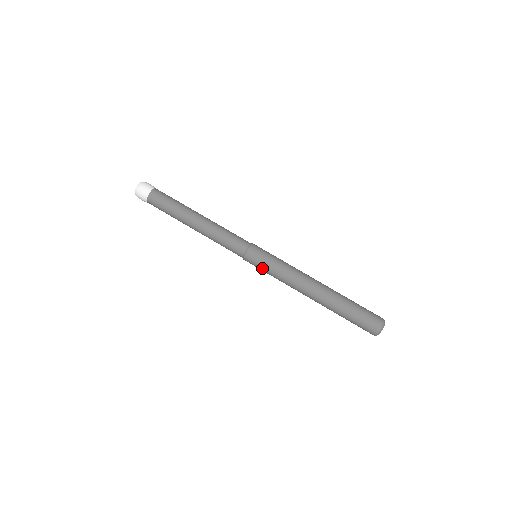
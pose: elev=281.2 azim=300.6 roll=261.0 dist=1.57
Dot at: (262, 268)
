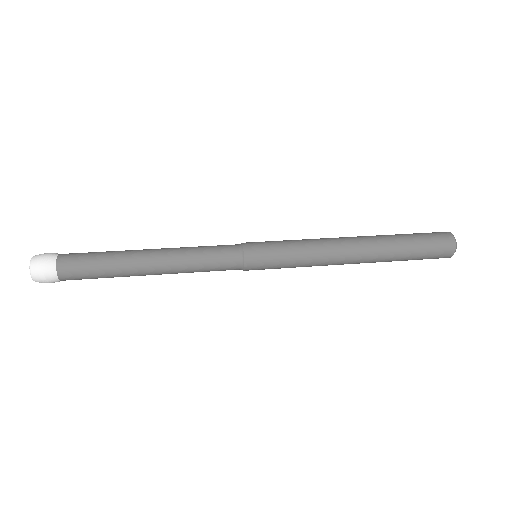
Dot at: (275, 250)
